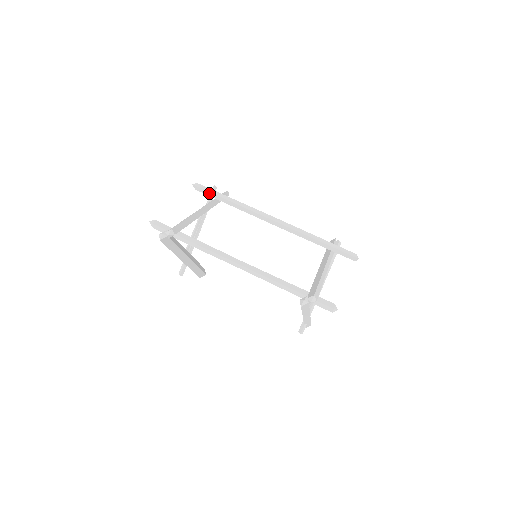
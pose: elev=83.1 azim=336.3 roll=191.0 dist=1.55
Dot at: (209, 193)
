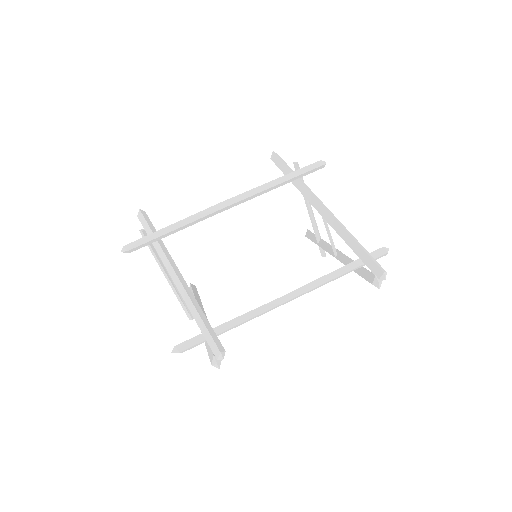
Dot at: (146, 244)
